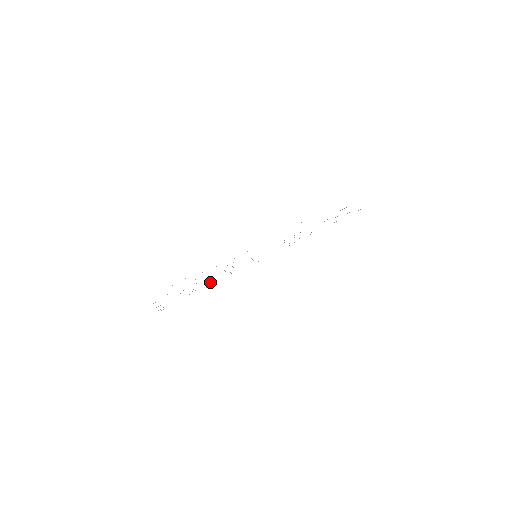
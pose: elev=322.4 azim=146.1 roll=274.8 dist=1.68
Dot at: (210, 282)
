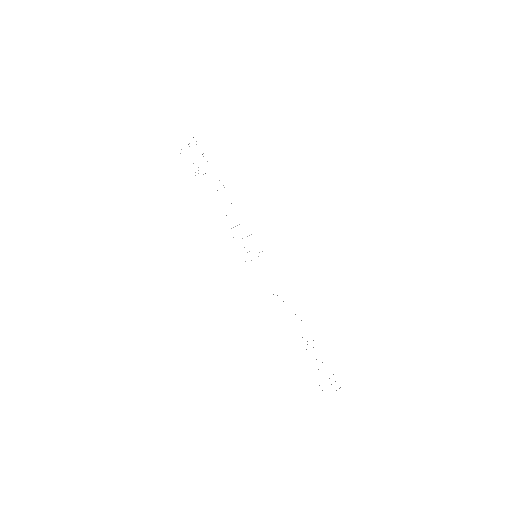
Dot at: occluded
